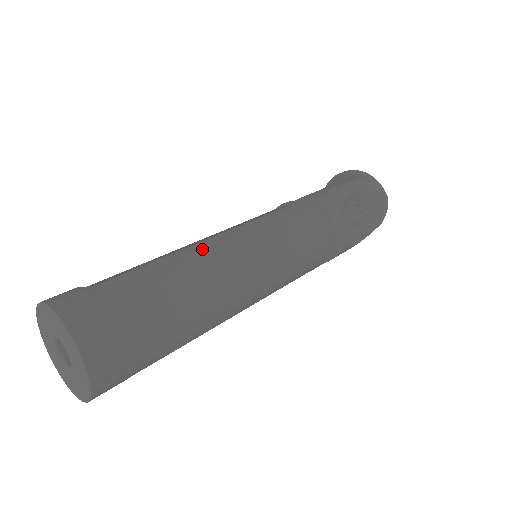
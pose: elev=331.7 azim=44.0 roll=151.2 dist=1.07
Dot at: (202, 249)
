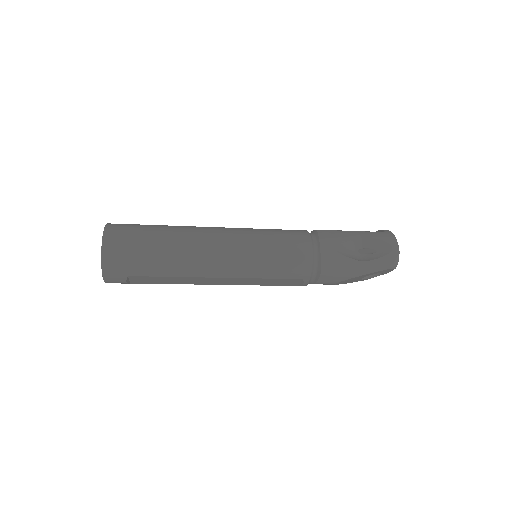
Dot at: (204, 227)
